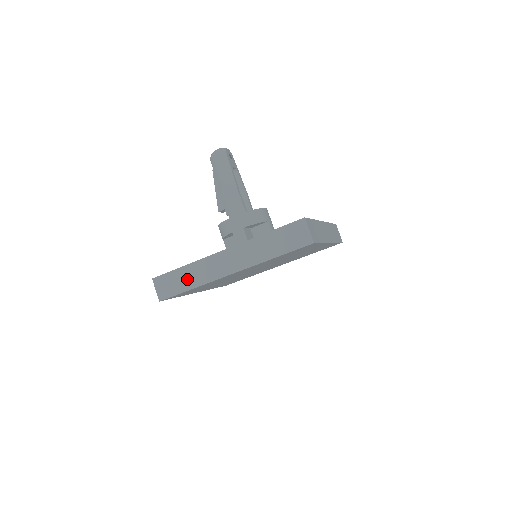
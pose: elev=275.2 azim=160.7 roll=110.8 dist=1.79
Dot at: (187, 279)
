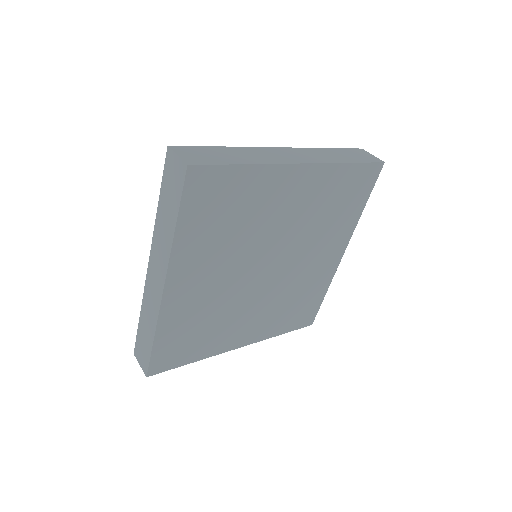
Dot at: (235, 156)
